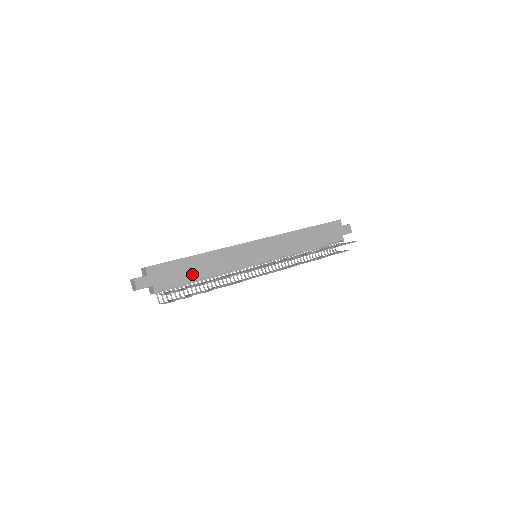
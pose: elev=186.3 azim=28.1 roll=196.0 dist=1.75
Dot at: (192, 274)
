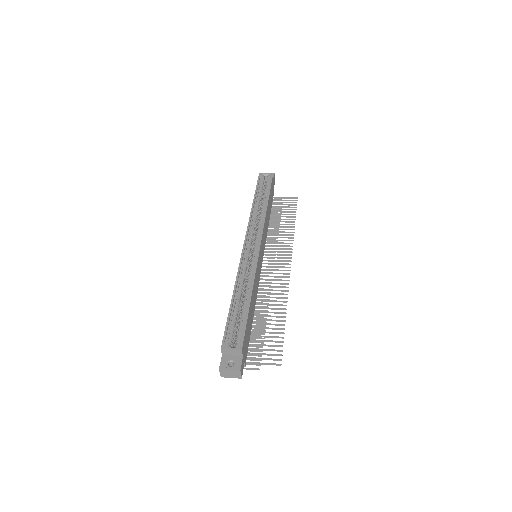
Dot at: (251, 320)
